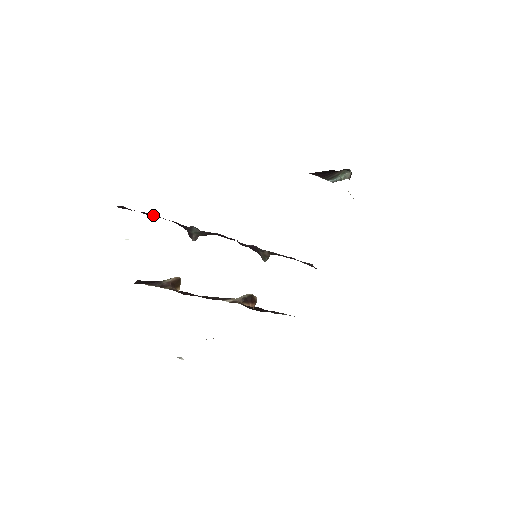
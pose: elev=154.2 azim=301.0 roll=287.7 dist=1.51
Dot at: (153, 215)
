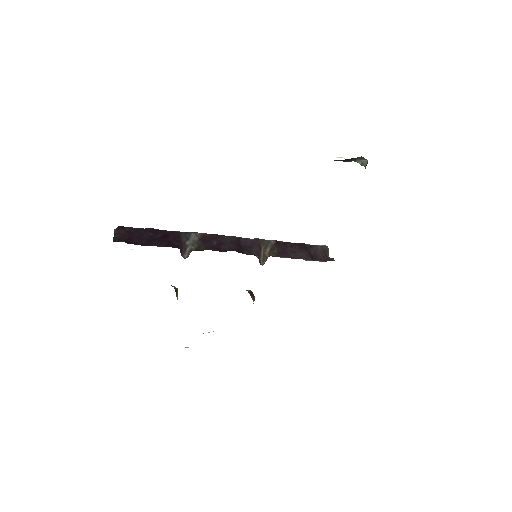
Dot at: (144, 240)
